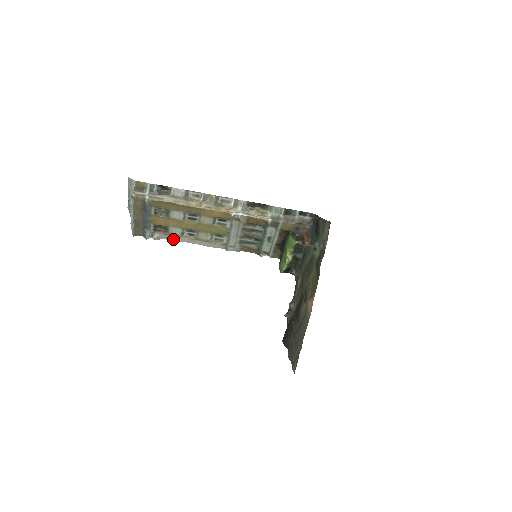
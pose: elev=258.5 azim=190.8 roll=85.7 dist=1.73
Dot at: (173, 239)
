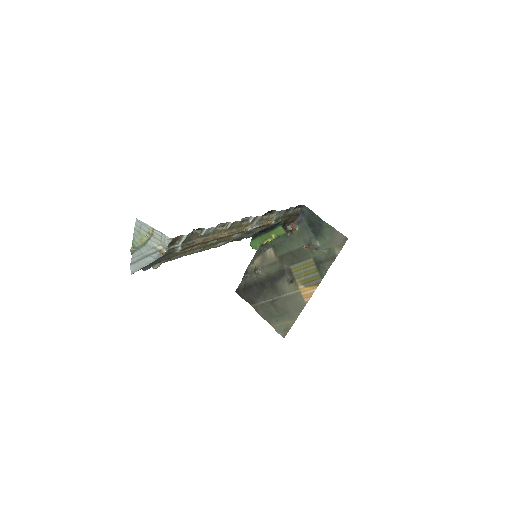
Dot at: occluded
